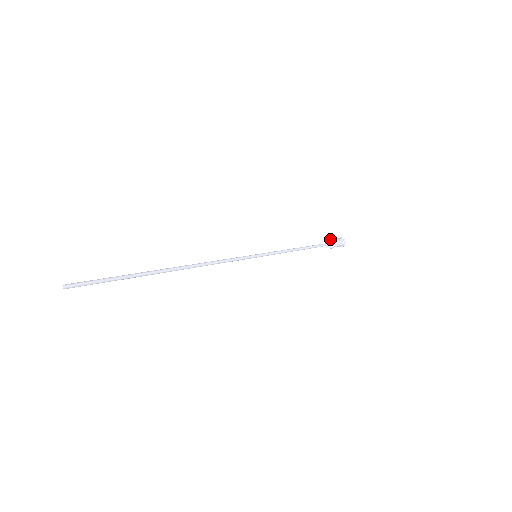
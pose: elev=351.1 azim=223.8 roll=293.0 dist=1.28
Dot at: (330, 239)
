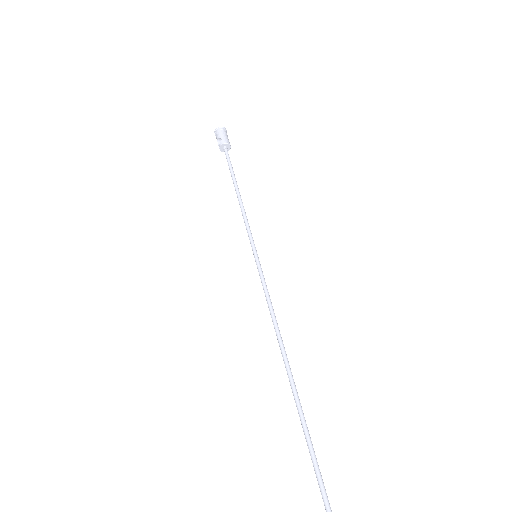
Dot at: (221, 145)
